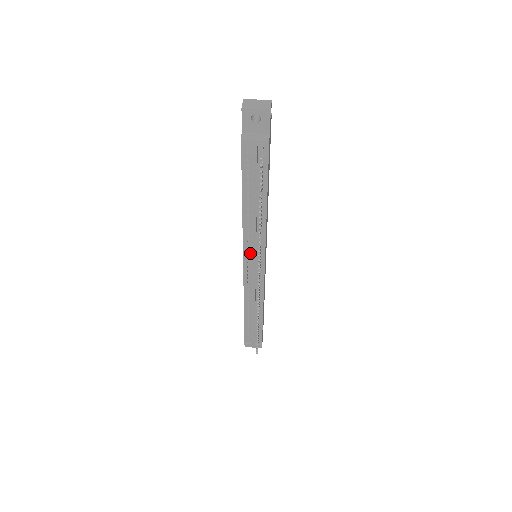
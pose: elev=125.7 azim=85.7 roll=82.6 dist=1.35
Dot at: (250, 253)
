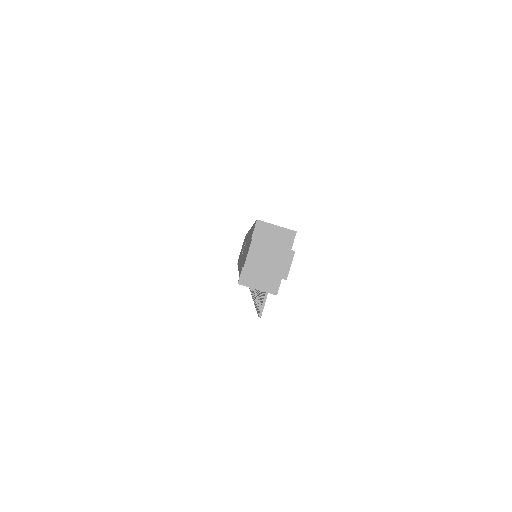
Dot at: occluded
